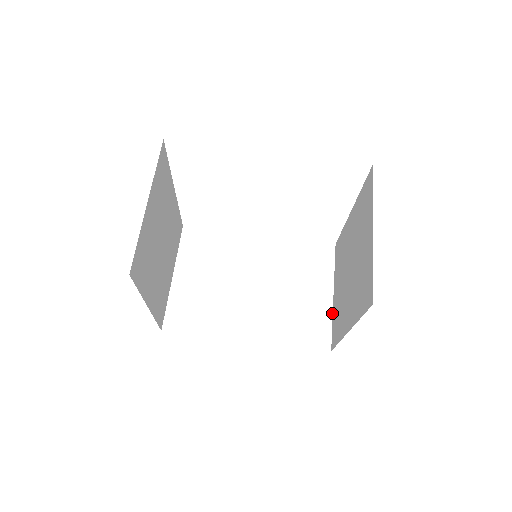
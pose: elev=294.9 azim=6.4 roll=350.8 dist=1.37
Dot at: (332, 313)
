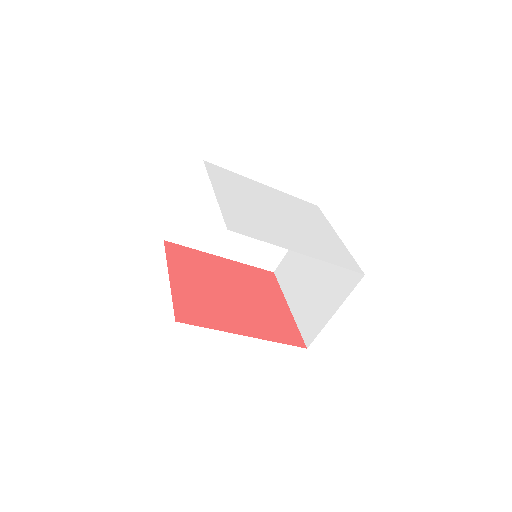
Dot at: (287, 251)
